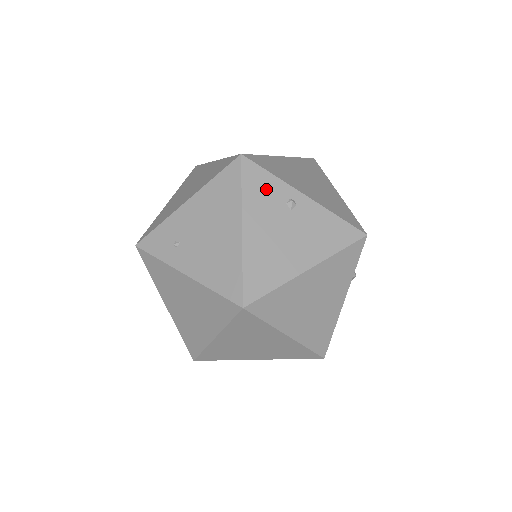
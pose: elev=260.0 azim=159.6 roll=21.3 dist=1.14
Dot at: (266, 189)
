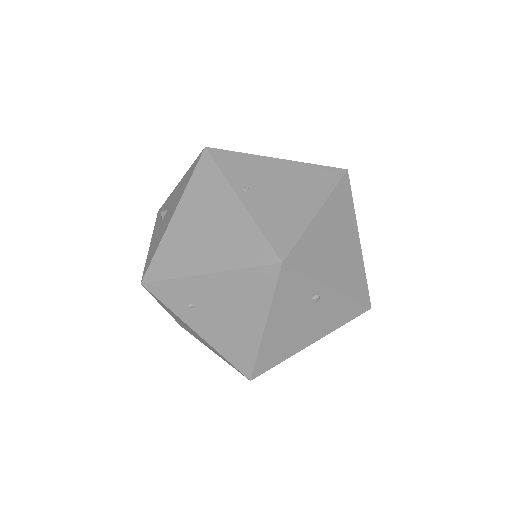
Dot at: (297, 291)
